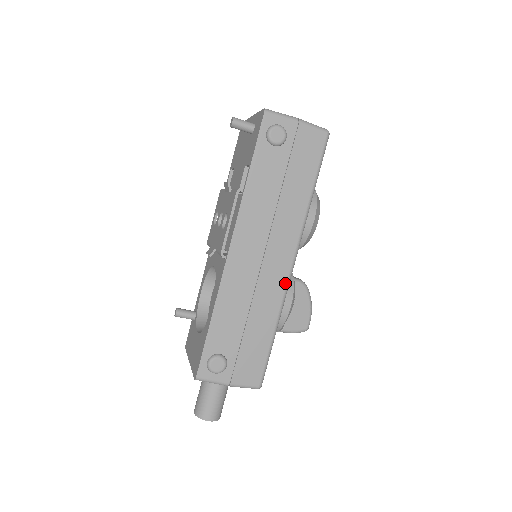
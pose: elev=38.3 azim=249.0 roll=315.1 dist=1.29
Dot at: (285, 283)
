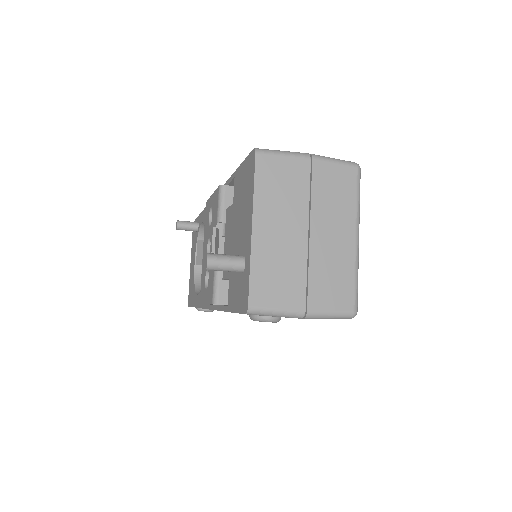
Dot at: occluded
